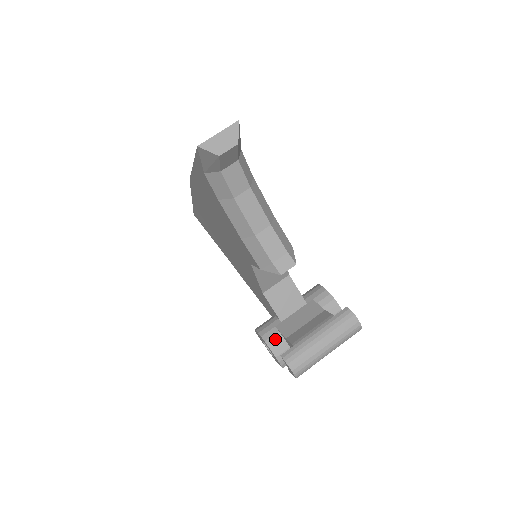
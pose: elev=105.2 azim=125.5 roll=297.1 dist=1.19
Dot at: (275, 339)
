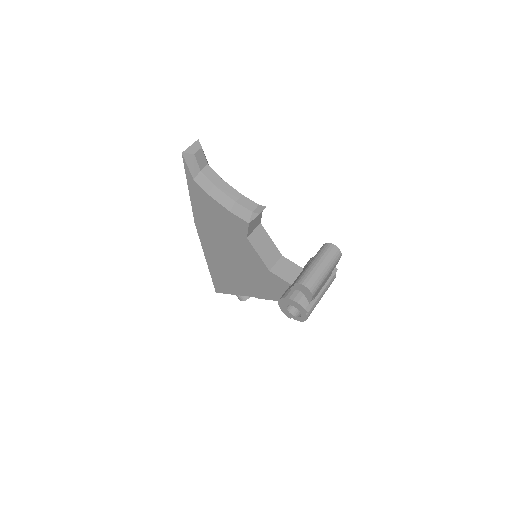
Dot at: (291, 293)
